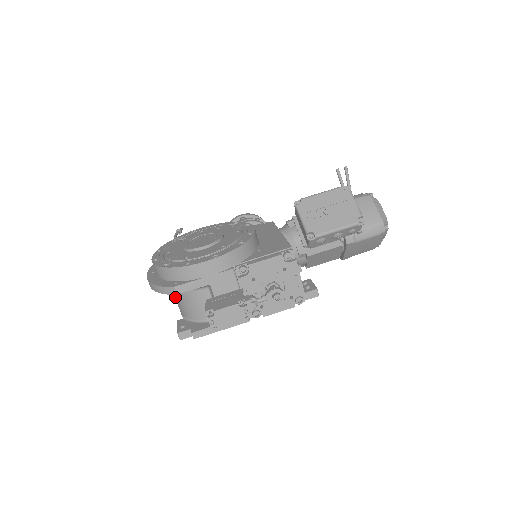
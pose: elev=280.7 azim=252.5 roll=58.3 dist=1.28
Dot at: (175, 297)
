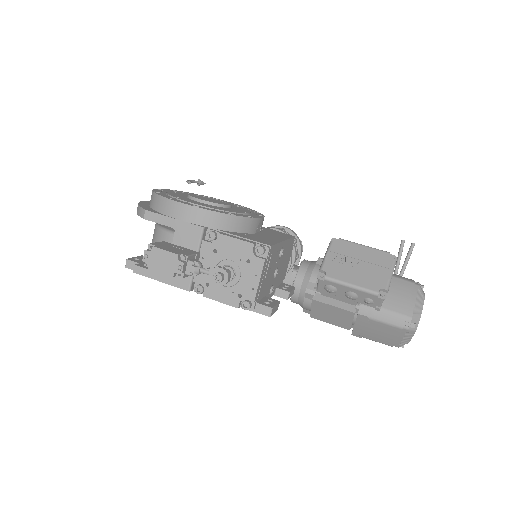
Dot at: occluded
